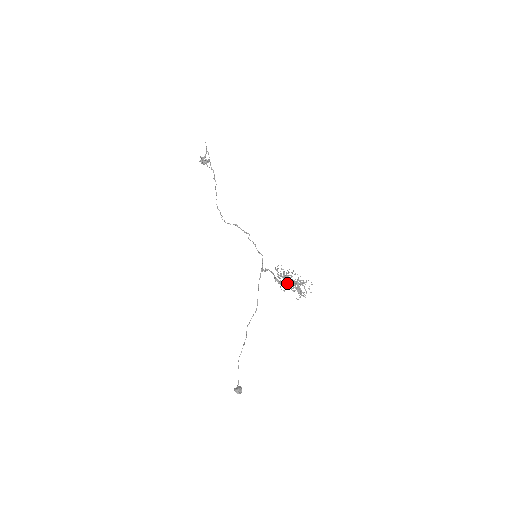
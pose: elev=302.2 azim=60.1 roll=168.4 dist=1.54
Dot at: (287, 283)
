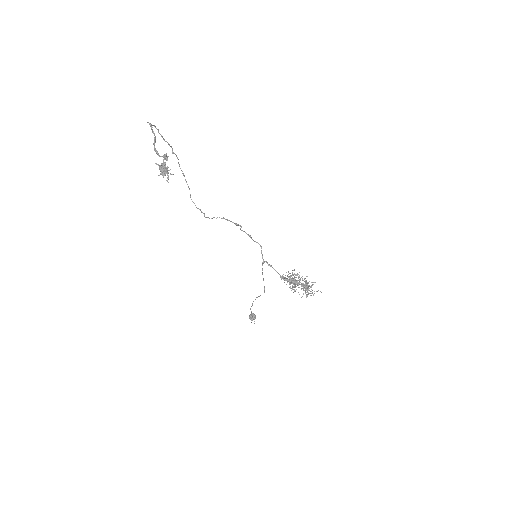
Dot at: (294, 284)
